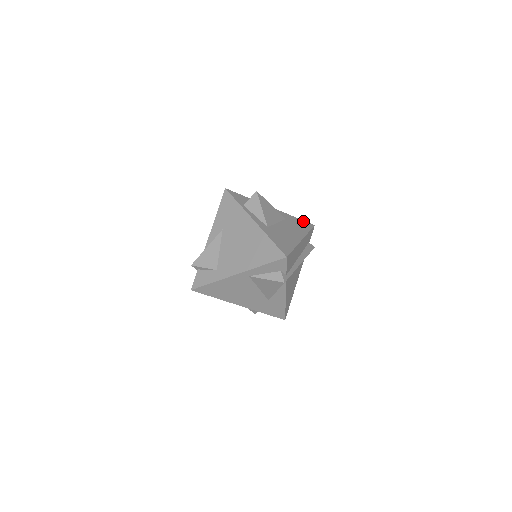
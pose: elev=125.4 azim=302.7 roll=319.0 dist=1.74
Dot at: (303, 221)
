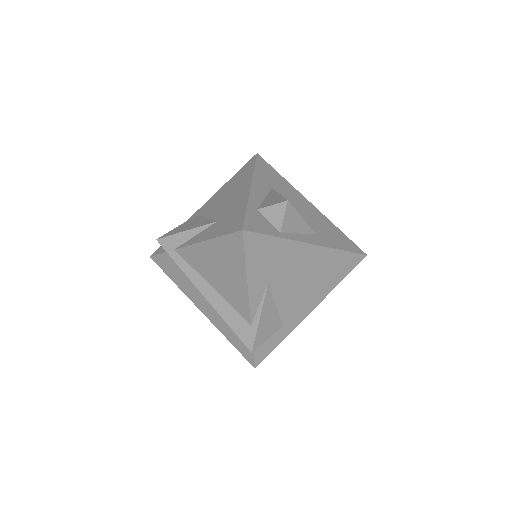
Dot at: (258, 163)
